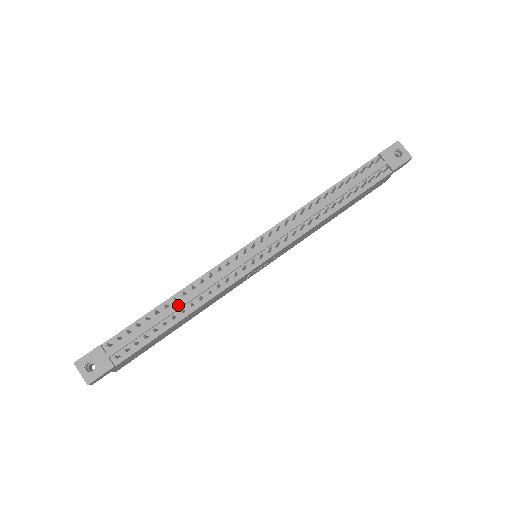
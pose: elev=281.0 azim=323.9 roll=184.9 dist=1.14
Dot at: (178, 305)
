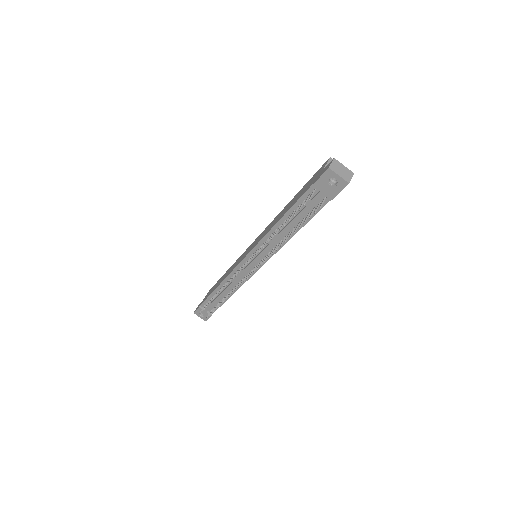
Dot at: (223, 293)
